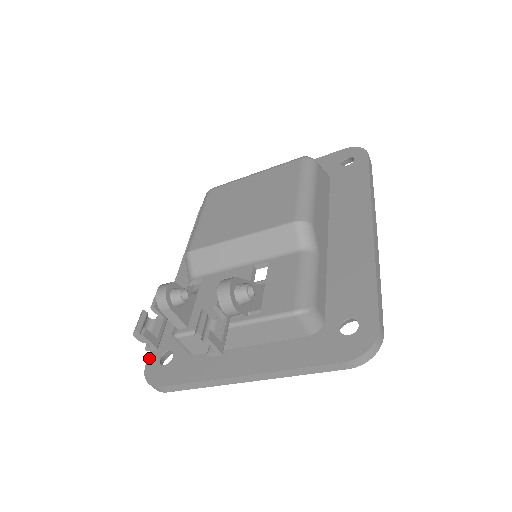
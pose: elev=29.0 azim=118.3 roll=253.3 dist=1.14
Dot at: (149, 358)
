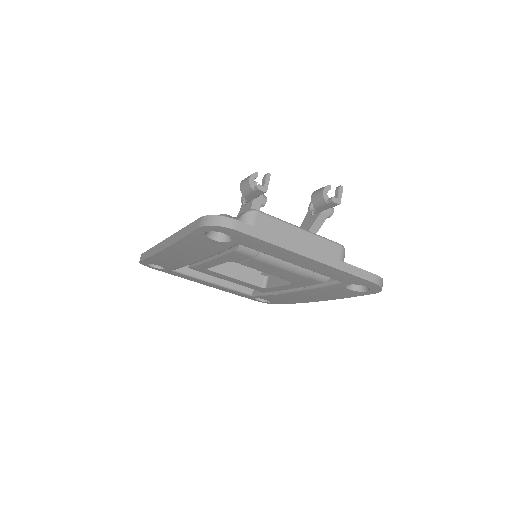
Dot at: occluded
